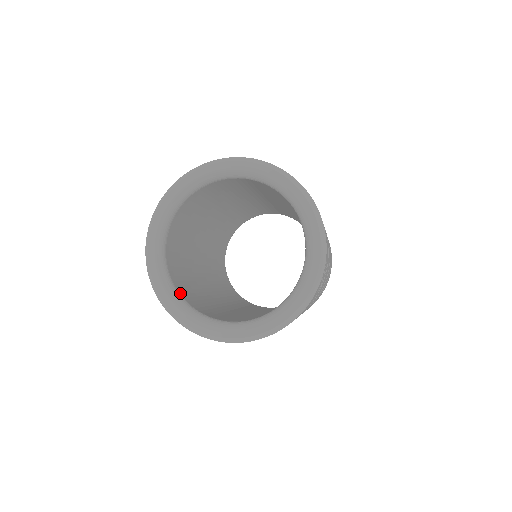
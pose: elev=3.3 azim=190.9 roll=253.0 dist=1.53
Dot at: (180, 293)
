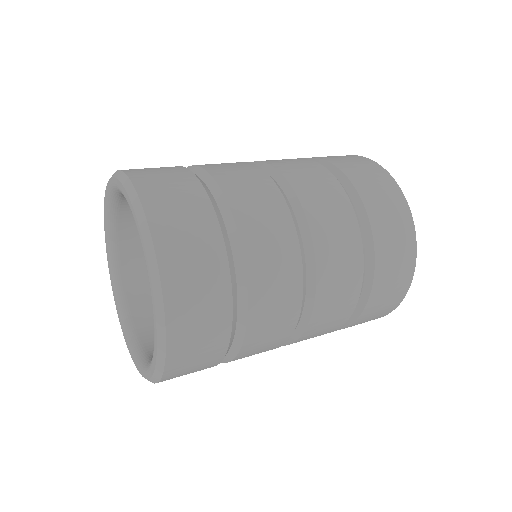
Dot at: (120, 240)
